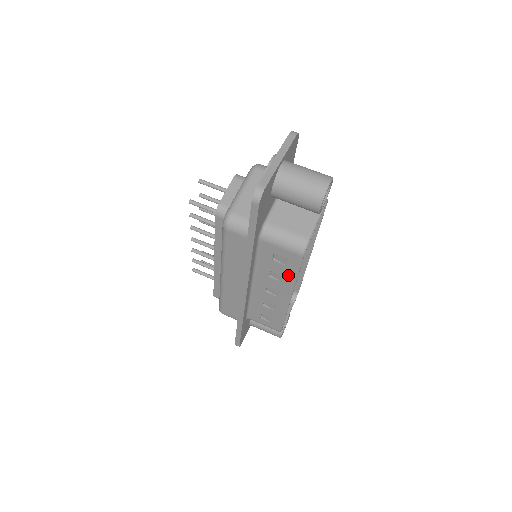
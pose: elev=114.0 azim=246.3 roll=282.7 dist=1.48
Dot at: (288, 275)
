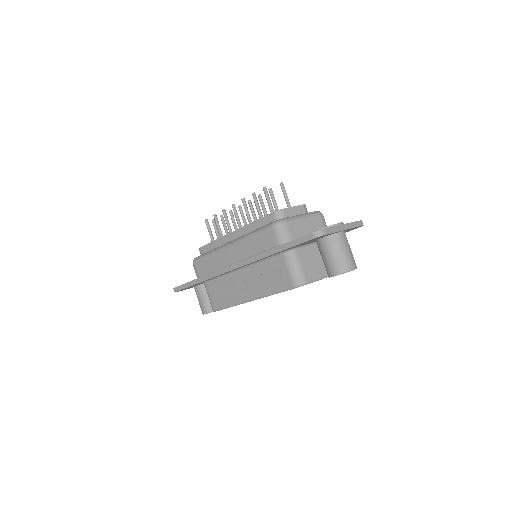
Dot at: (269, 288)
